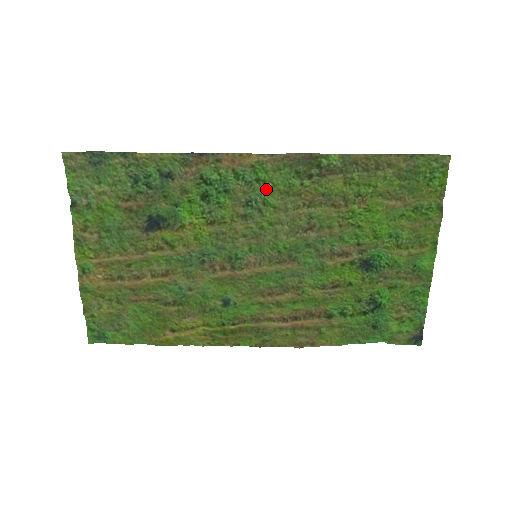
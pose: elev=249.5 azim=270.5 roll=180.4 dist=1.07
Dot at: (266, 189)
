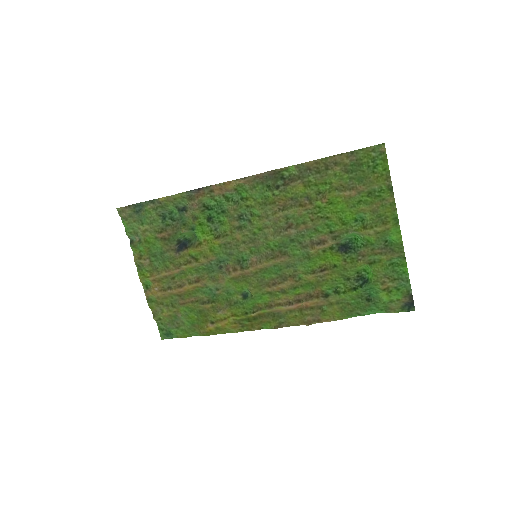
Dot at: (250, 204)
